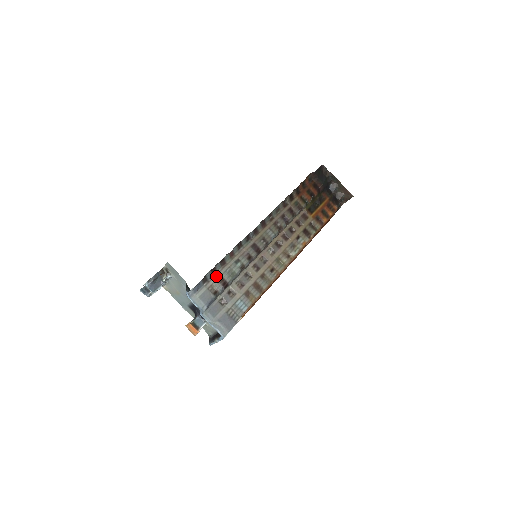
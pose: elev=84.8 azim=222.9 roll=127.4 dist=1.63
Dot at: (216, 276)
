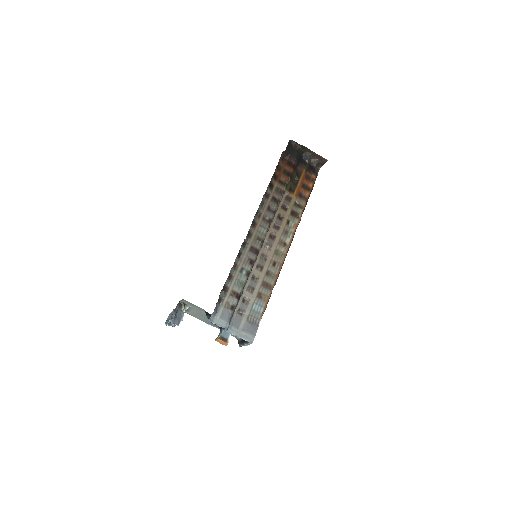
Dot at: (228, 292)
